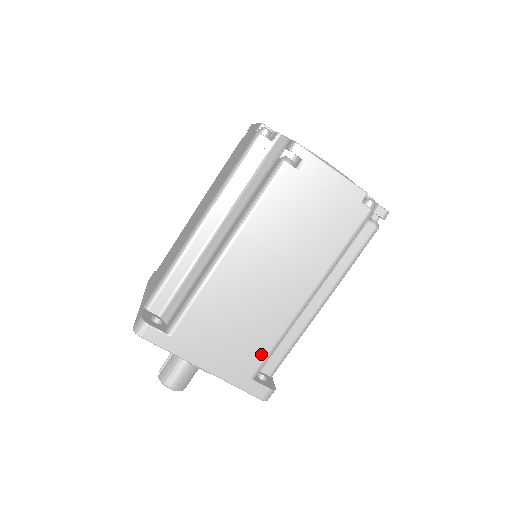
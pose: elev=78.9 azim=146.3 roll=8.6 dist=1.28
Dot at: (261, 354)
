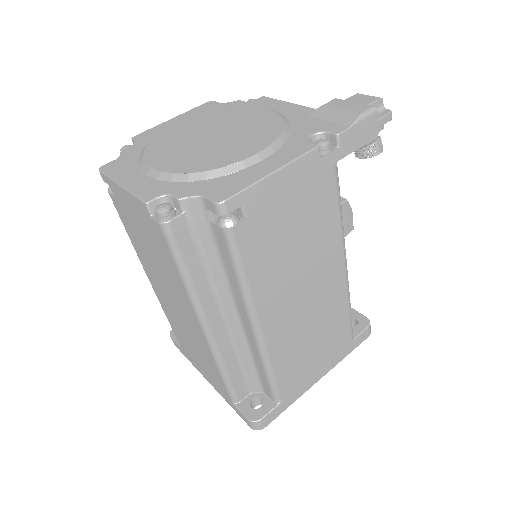
Dot at: (220, 380)
